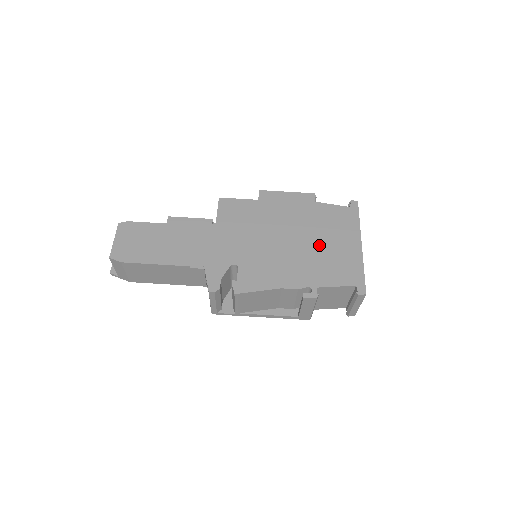
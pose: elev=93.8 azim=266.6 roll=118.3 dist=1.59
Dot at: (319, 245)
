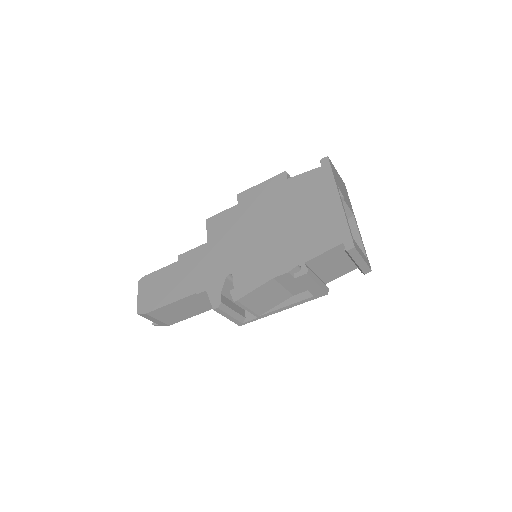
Dot at: (299, 219)
